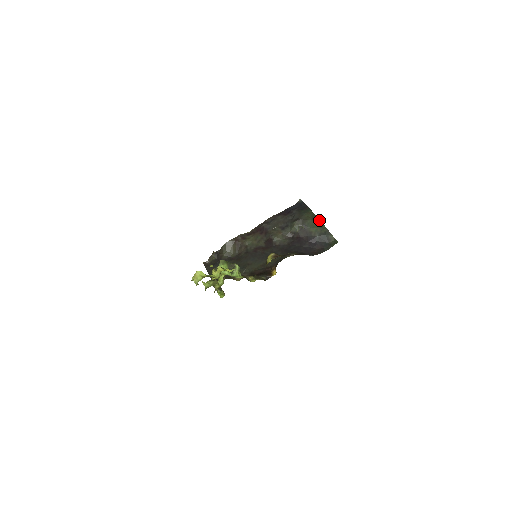
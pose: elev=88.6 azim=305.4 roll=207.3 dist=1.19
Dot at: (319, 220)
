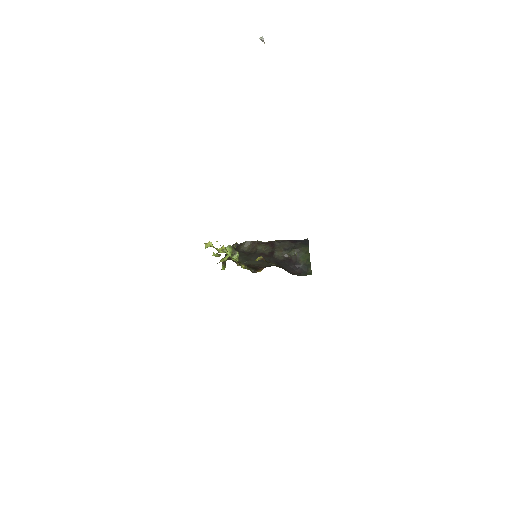
Dot at: (309, 255)
